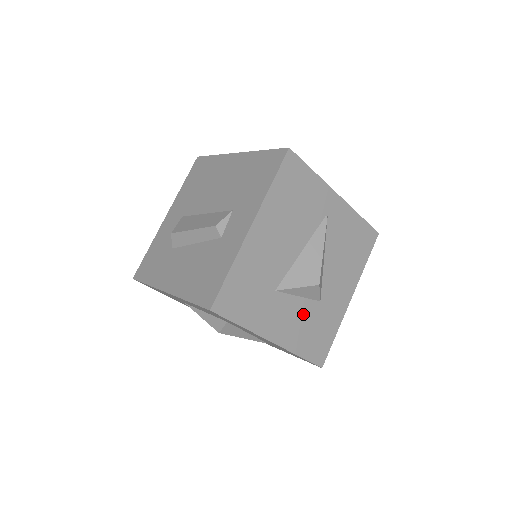
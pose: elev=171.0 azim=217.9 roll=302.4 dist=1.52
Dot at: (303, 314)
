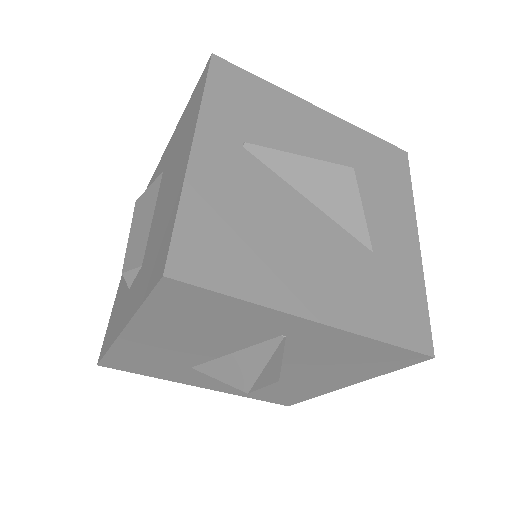
Dot at: occluded
